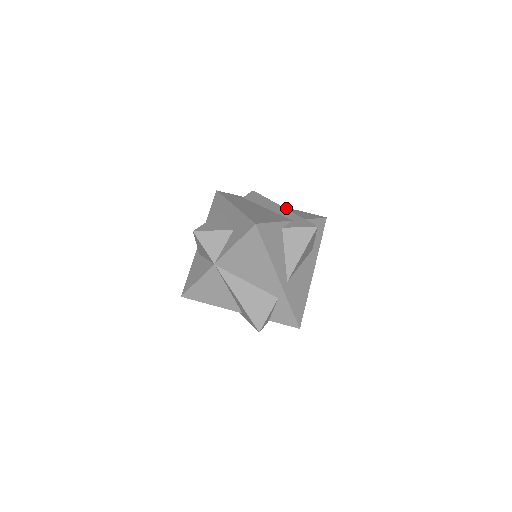
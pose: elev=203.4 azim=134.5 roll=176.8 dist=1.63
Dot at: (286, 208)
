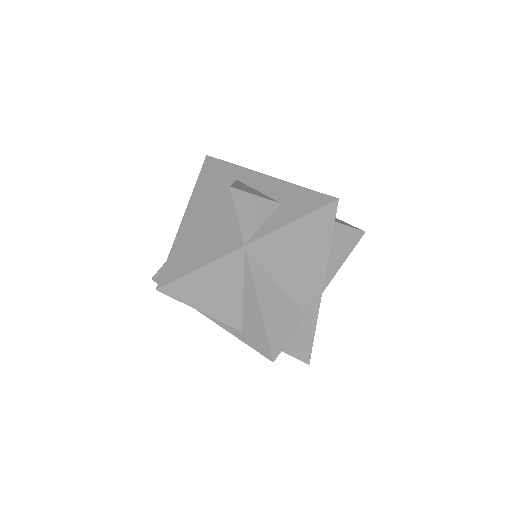
Dot at: occluded
